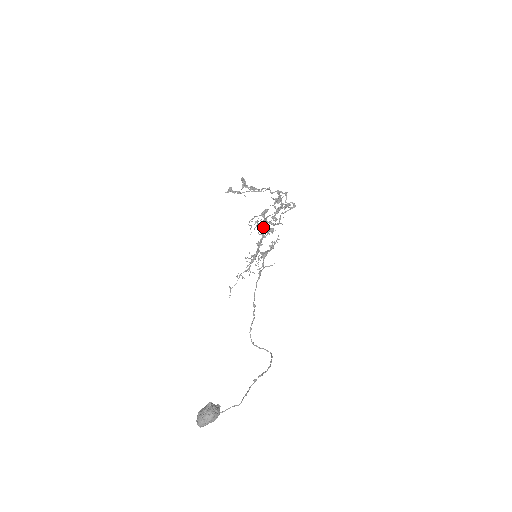
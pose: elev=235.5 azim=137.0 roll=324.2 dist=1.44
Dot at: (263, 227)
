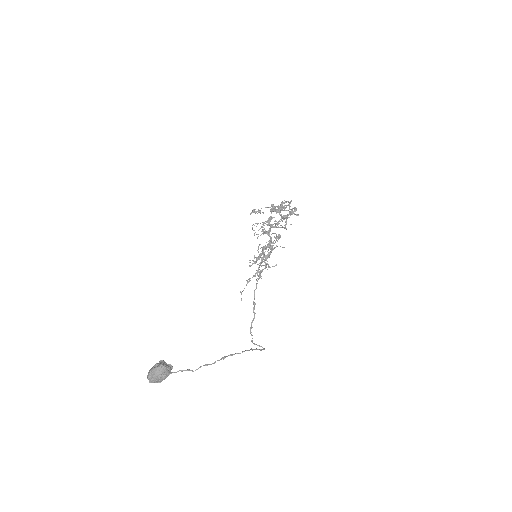
Dot at: (271, 234)
